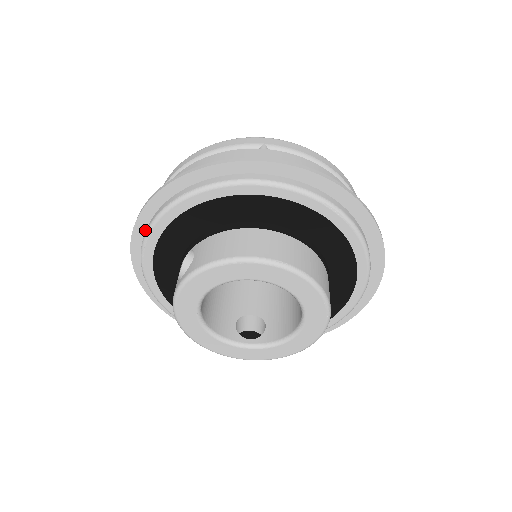
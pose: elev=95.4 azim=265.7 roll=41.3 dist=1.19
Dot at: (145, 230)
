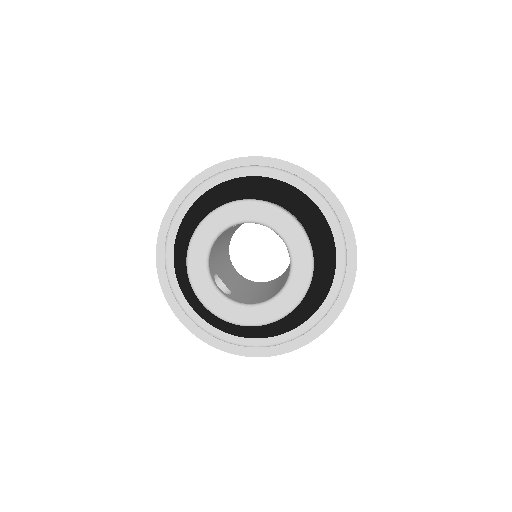
Dot at: occluded
